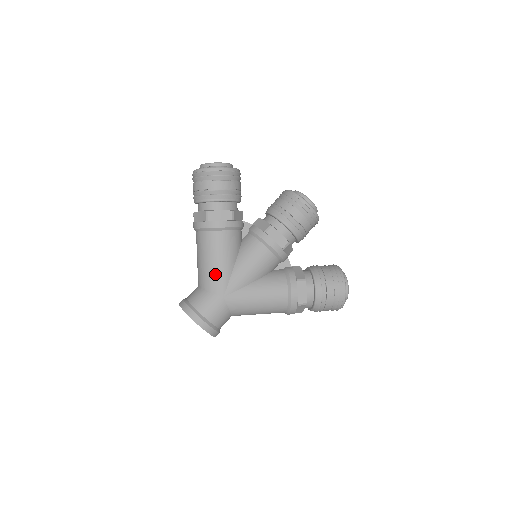
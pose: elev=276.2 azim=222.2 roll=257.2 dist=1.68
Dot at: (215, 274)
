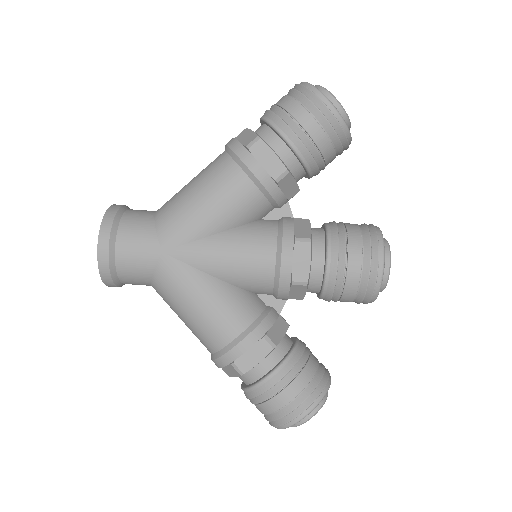
Dot at: (184, 216)
